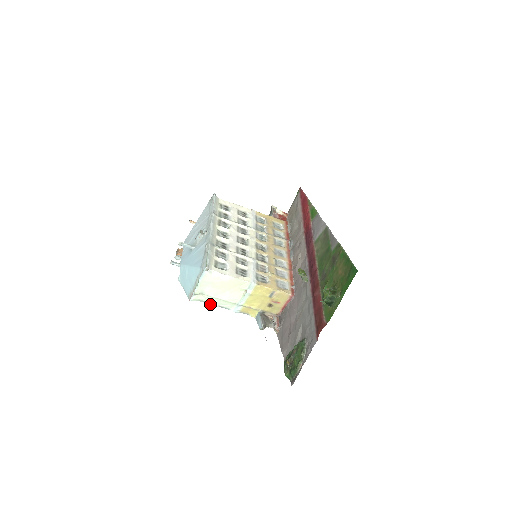
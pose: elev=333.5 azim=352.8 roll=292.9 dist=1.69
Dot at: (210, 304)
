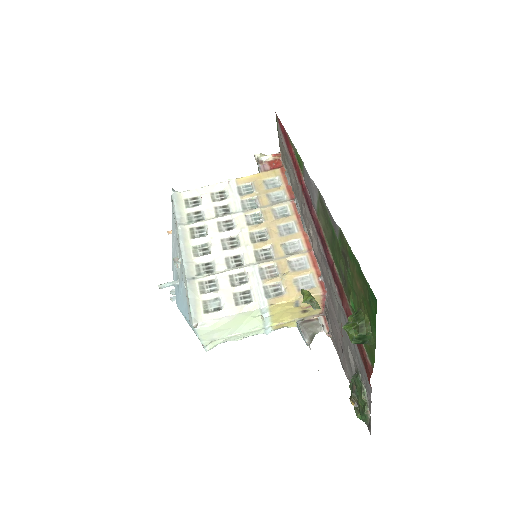
Dot at: occluded
